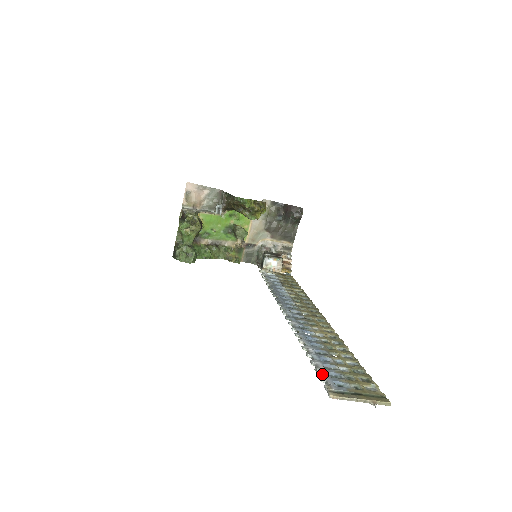
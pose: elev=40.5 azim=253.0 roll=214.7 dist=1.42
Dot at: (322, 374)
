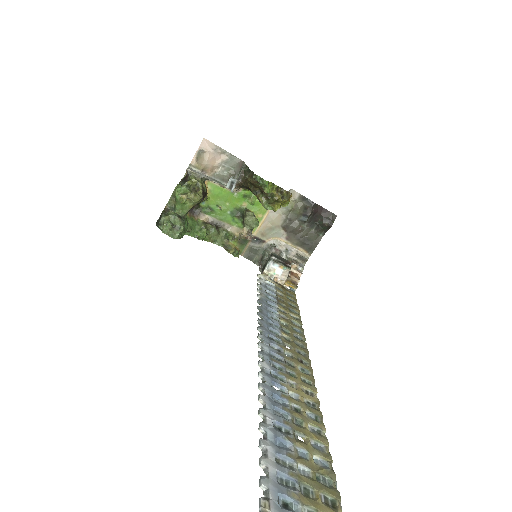
Dot at: (267, 472)
